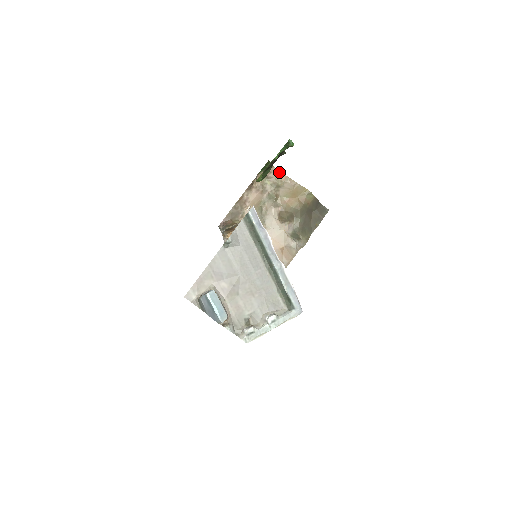
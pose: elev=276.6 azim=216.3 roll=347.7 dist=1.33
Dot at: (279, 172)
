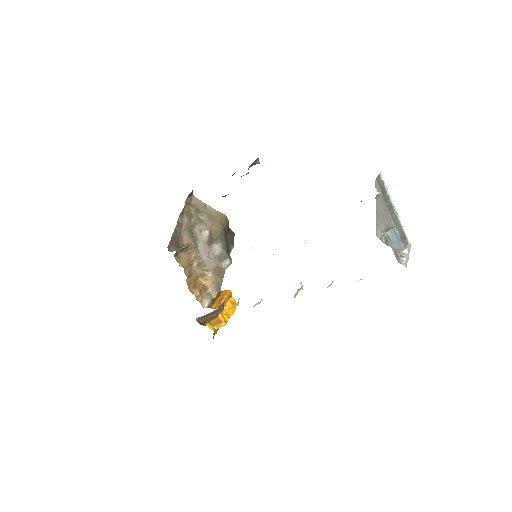
Dot at: (198, 200)
